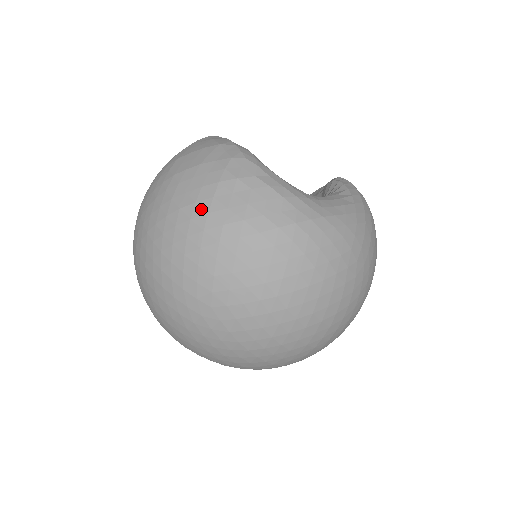
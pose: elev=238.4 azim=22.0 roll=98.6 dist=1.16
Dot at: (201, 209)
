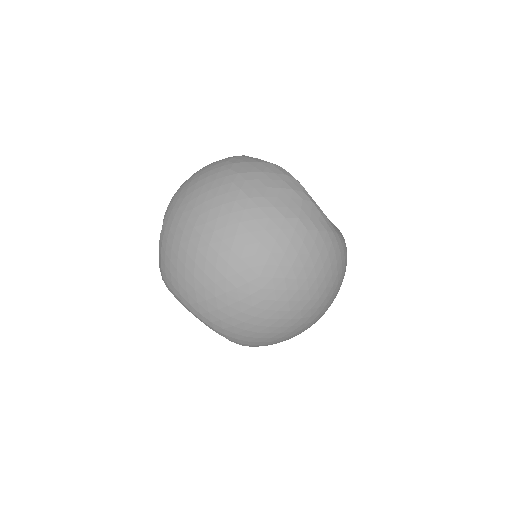
Dot at: (268, 202)
